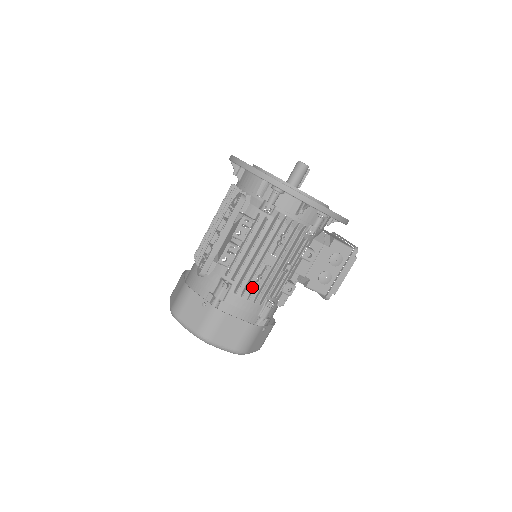
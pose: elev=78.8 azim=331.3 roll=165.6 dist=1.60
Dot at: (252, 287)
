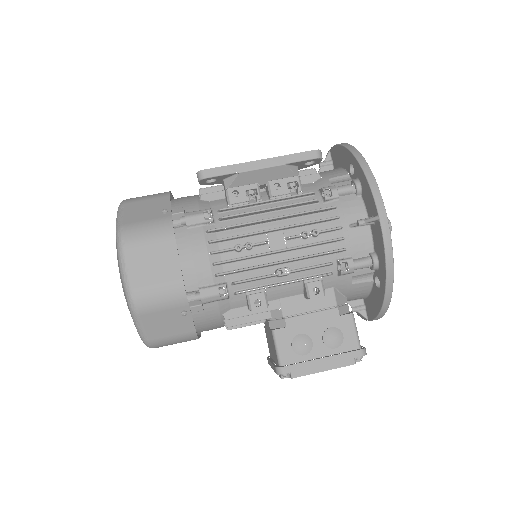
Dot at: (229, 247)
